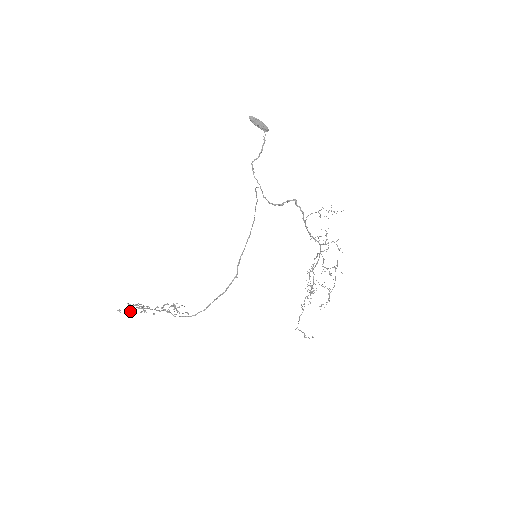
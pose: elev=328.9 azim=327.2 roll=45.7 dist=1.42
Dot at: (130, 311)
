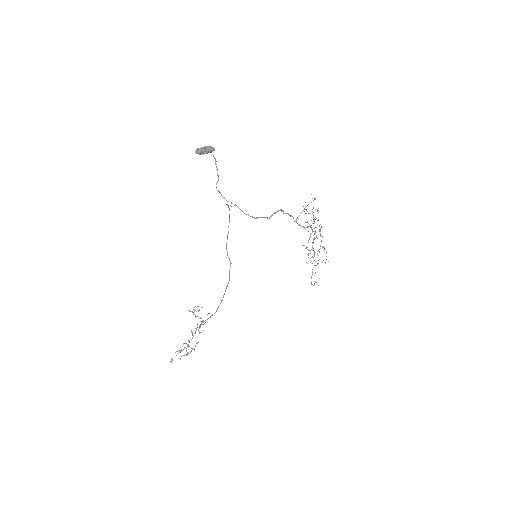
Dot at: (182, 356)
